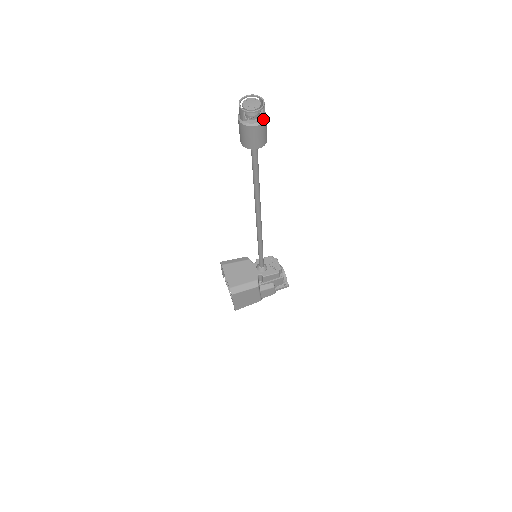
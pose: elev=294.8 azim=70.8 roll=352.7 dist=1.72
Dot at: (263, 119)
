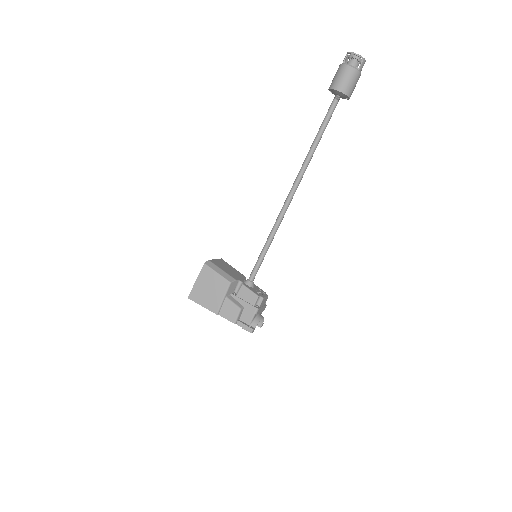
Dot at: (356, 68)
